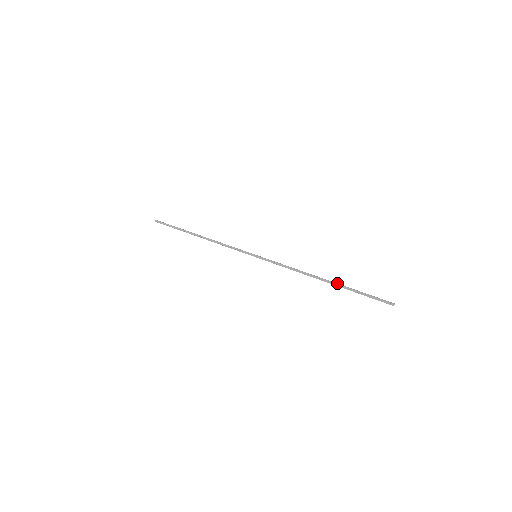
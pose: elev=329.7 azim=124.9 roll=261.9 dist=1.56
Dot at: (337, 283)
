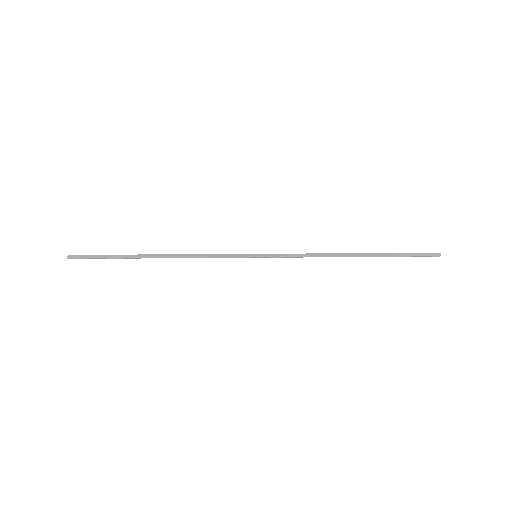
Dot at: (371, 254)
